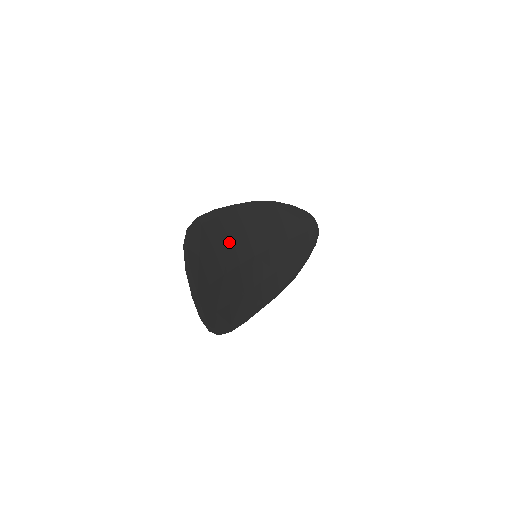
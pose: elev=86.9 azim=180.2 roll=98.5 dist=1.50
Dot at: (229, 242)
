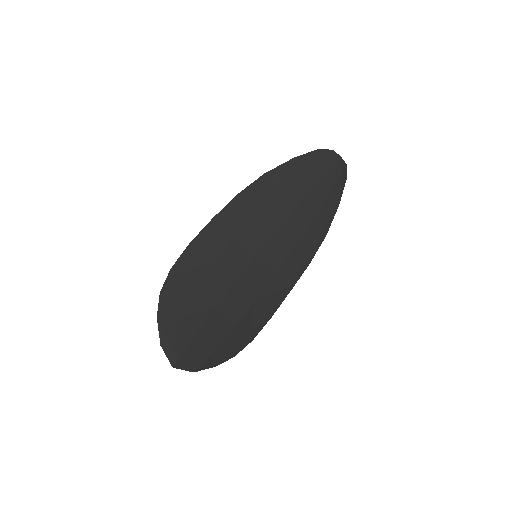
Dot at: (215, 268)
